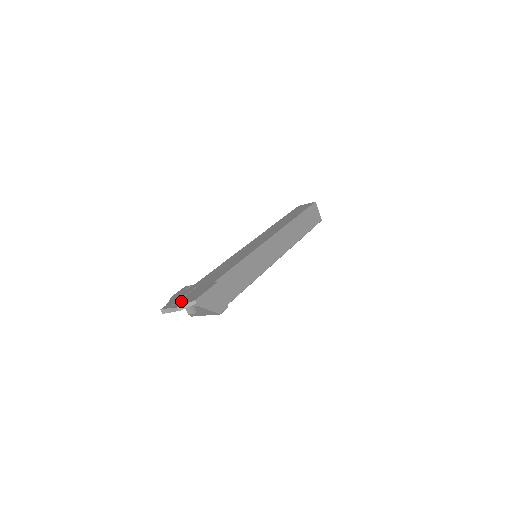
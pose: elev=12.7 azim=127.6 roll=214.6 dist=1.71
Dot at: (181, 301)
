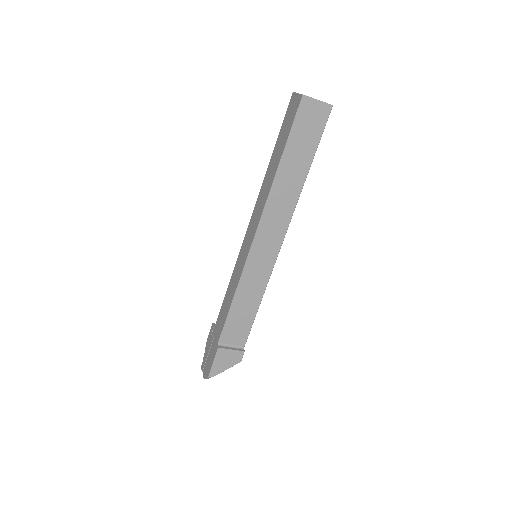
Dot at: (206, 366)
